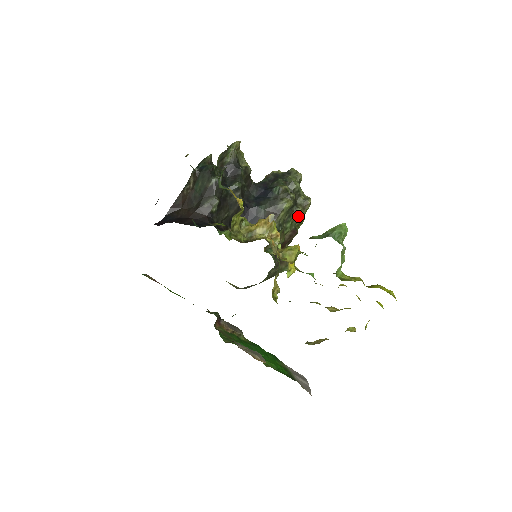
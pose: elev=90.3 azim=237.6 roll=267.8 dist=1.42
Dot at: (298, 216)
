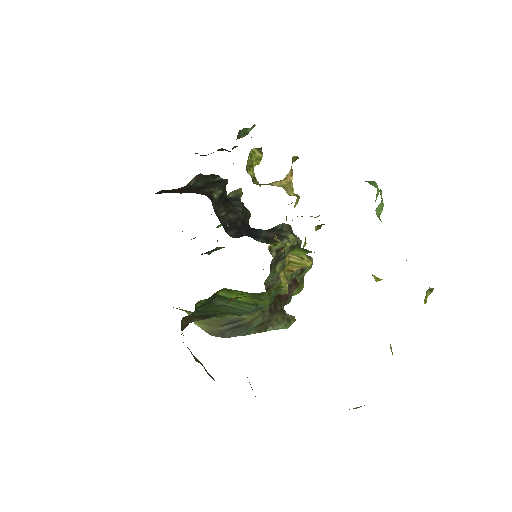
Dot at: occluded
